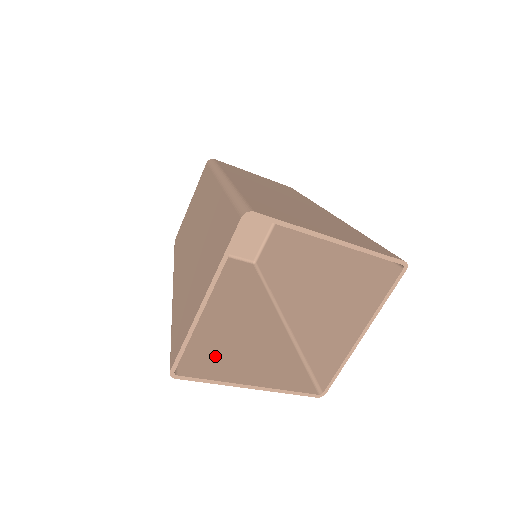
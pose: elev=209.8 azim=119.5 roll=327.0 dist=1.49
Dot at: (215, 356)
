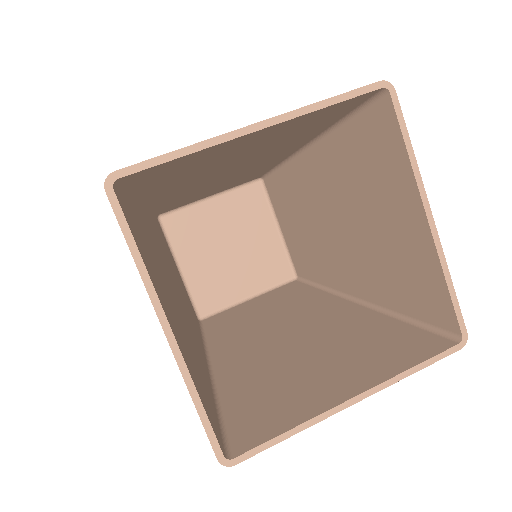
Dot at: (151, 260)
